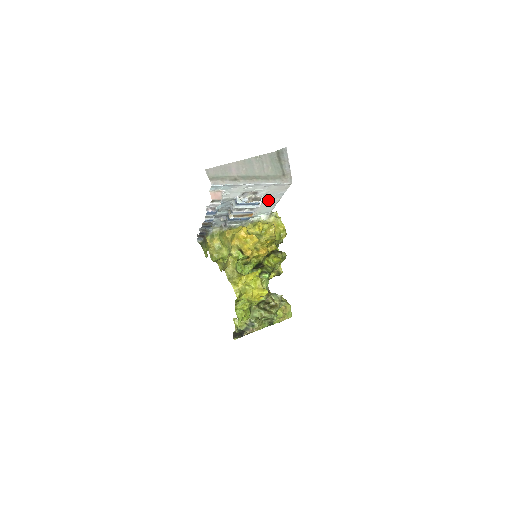
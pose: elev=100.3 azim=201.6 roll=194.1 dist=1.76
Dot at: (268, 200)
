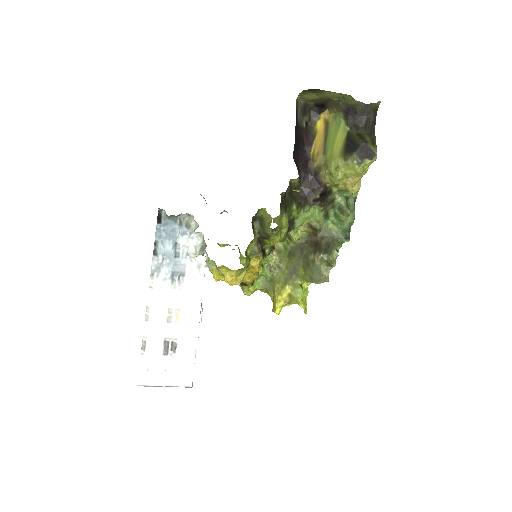
Dot at: occluded
